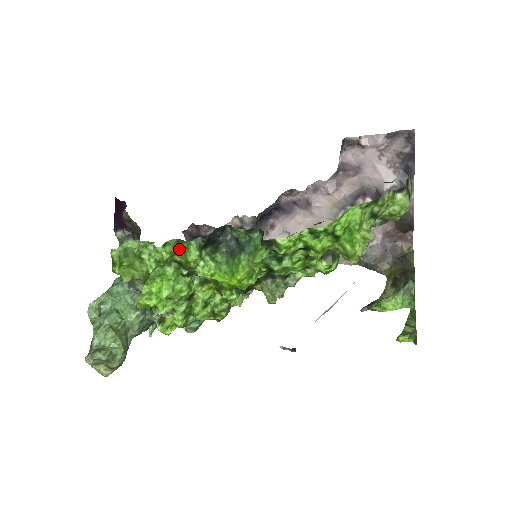
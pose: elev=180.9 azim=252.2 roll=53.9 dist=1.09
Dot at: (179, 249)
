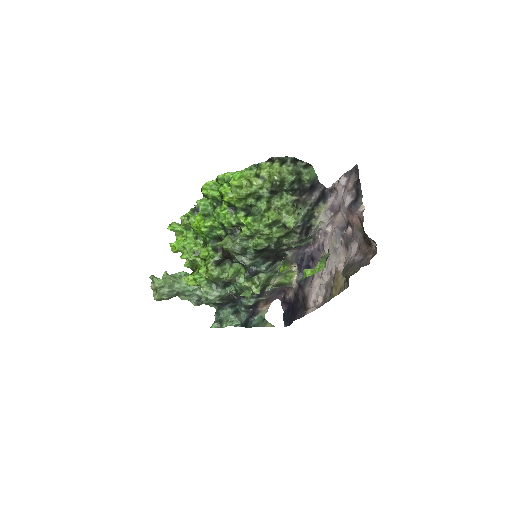
Dot at: occluded
